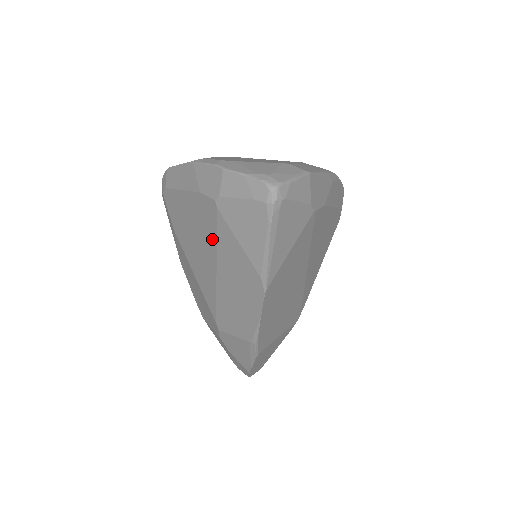
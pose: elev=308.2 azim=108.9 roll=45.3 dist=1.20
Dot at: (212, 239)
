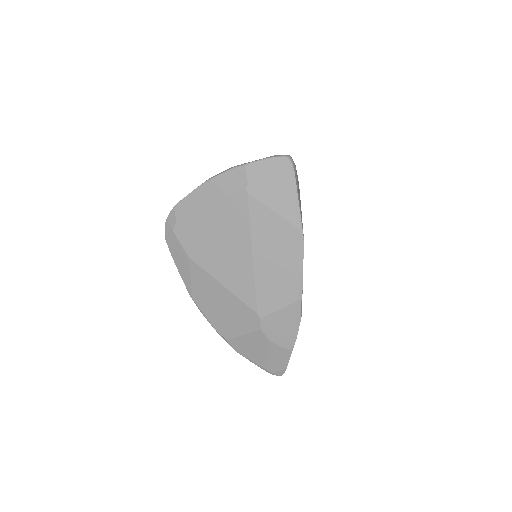
Dot at: (244, 227)
